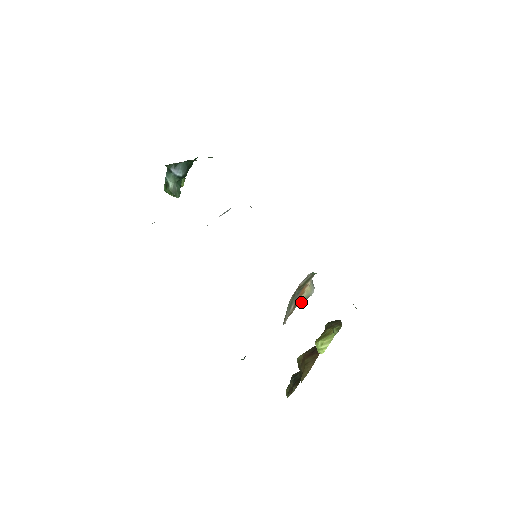
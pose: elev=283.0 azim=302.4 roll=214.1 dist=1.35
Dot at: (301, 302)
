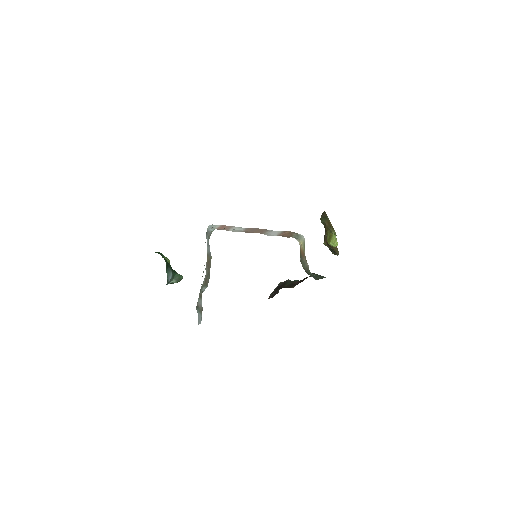
Dot at: (304, 250)
